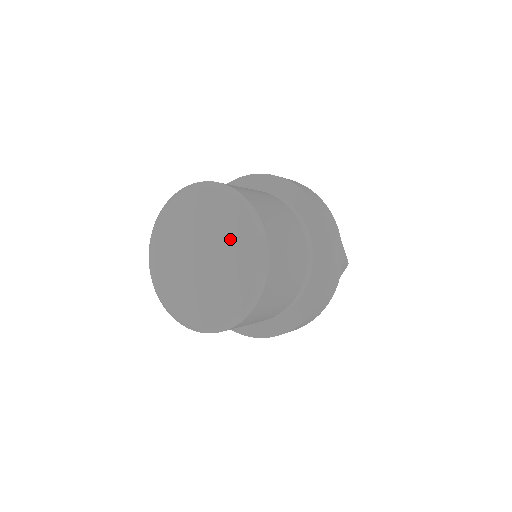
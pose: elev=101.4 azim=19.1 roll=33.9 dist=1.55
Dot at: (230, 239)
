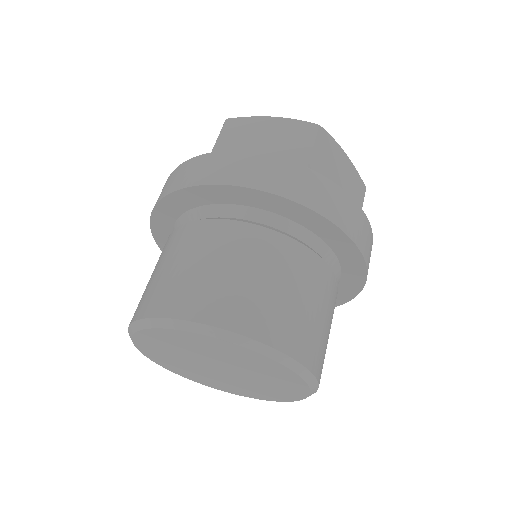
Dot at: (257, 369)
